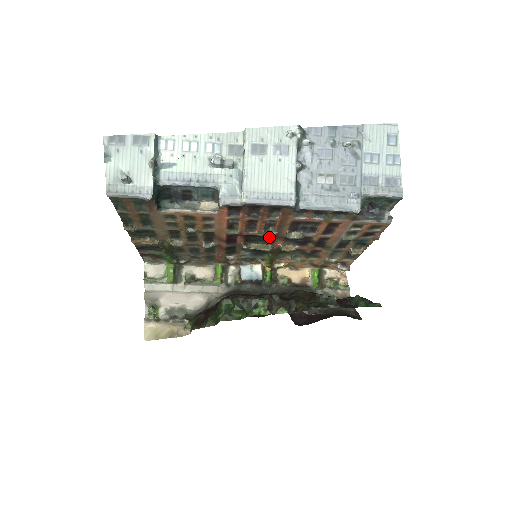
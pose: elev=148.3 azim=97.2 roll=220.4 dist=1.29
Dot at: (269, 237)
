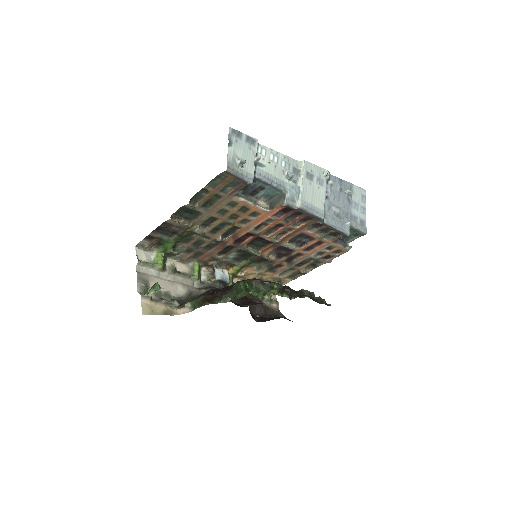
Dot at: (275, 242)
